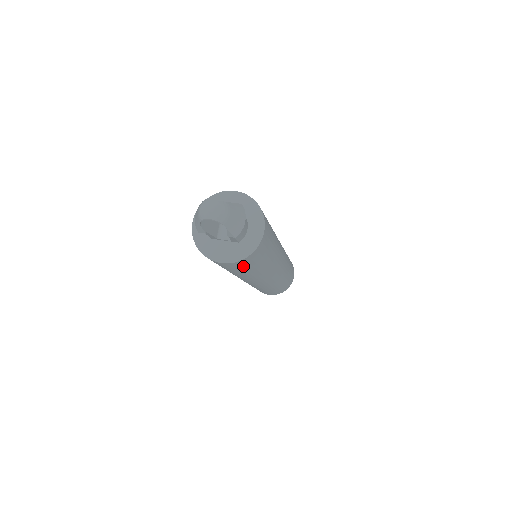
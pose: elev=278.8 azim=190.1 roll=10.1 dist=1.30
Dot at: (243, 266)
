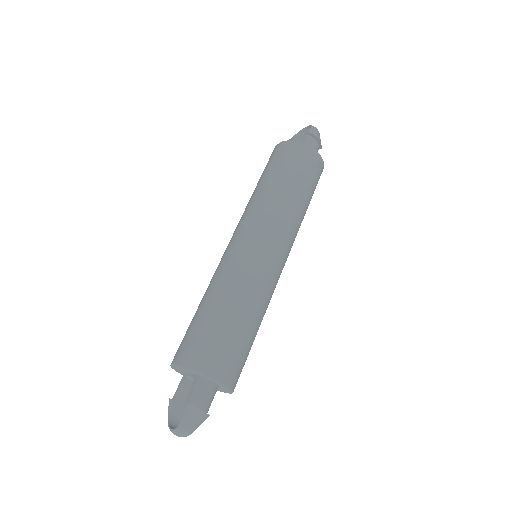
Dot at: occluded
